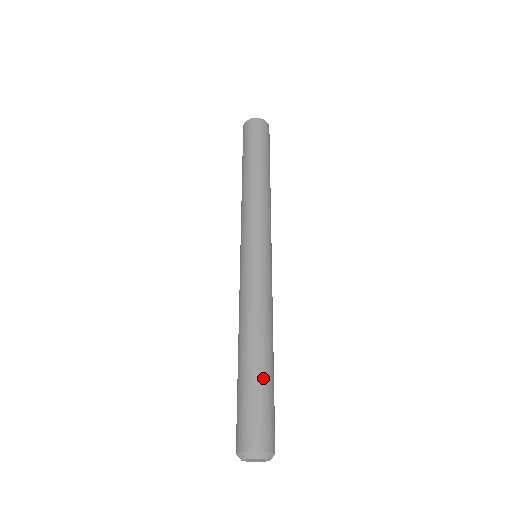
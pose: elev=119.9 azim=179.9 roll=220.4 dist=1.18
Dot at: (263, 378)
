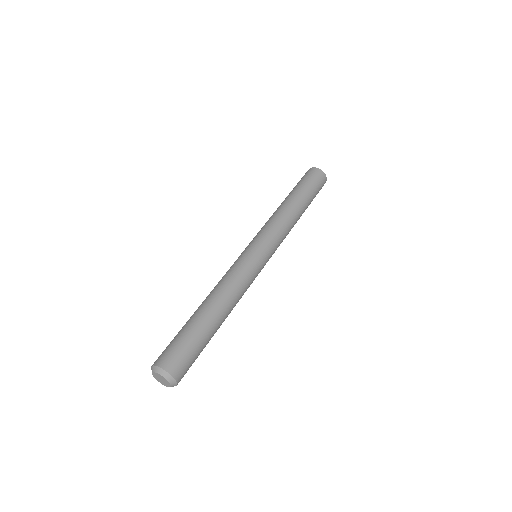
Dot at: (190, 323)
